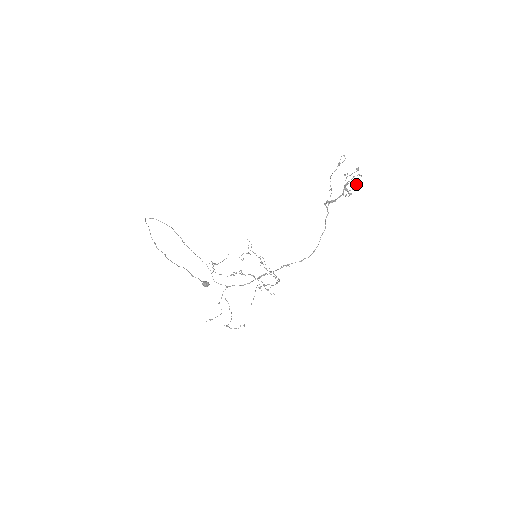
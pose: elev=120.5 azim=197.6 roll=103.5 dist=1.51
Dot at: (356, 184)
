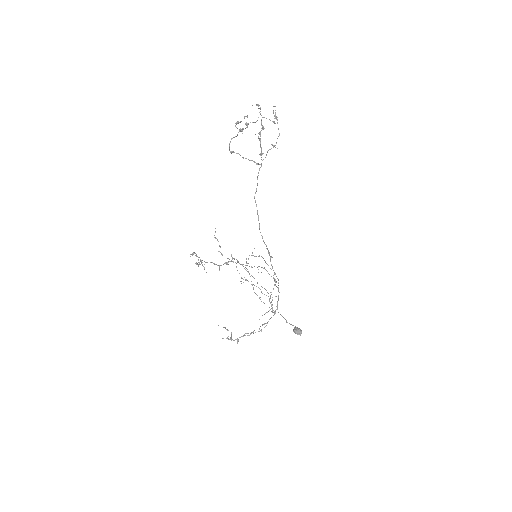
Dot at: (244, 118)
